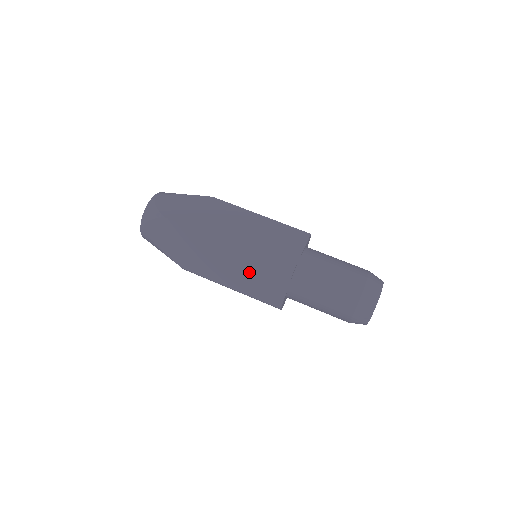
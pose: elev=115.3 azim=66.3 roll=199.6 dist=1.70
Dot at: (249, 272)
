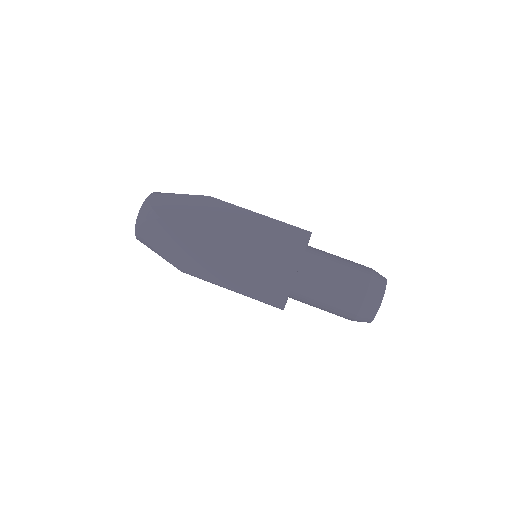
Dot at: (251, 273)
